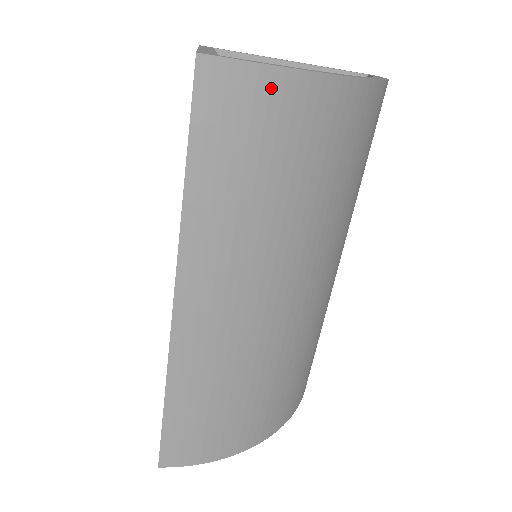
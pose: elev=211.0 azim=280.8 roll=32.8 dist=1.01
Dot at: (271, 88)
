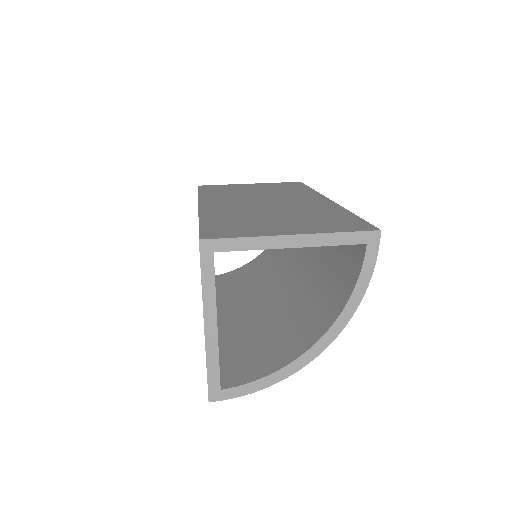
Dot at: occluded
